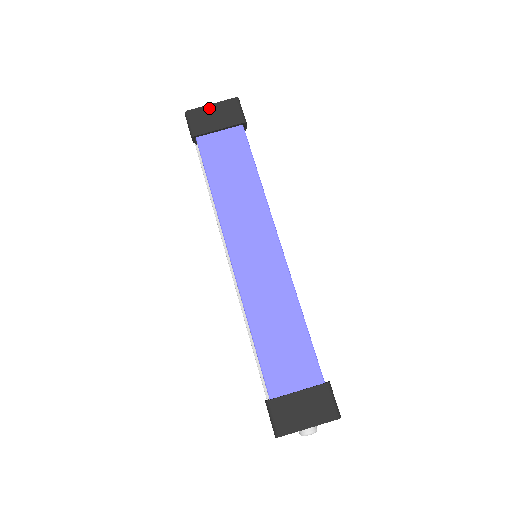
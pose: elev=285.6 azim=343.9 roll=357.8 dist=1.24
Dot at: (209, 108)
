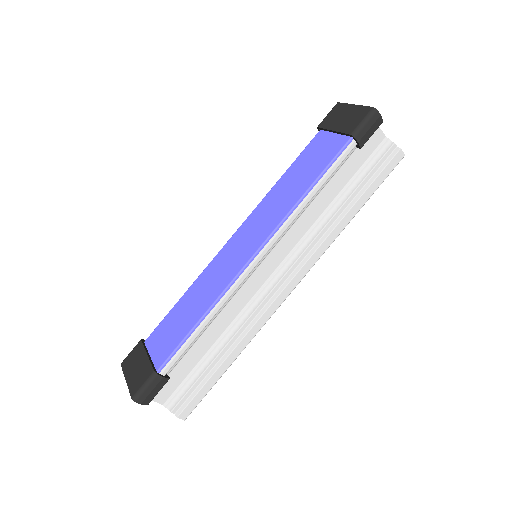
Dot at: (349, 107)
